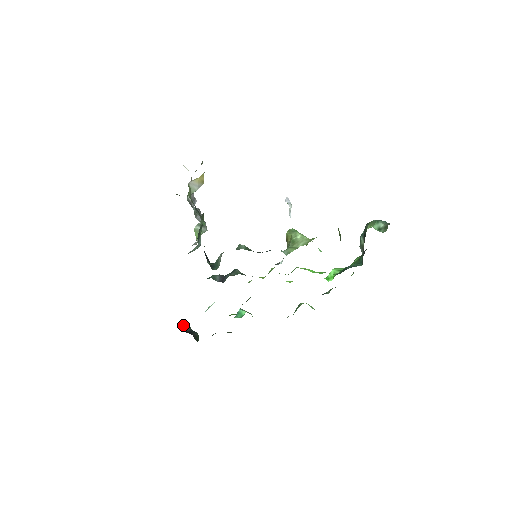
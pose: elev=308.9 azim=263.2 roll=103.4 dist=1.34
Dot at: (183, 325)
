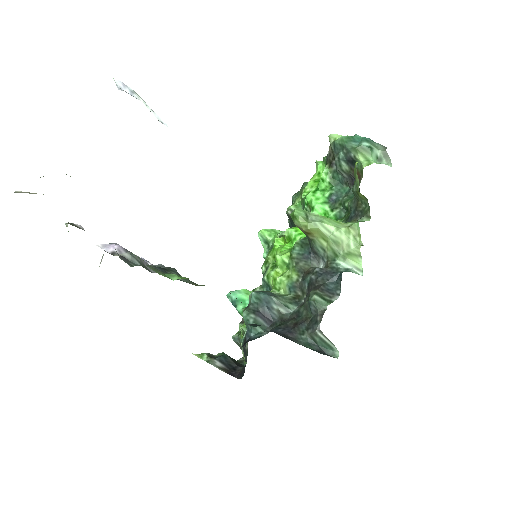
Dot at: (211, 364)
